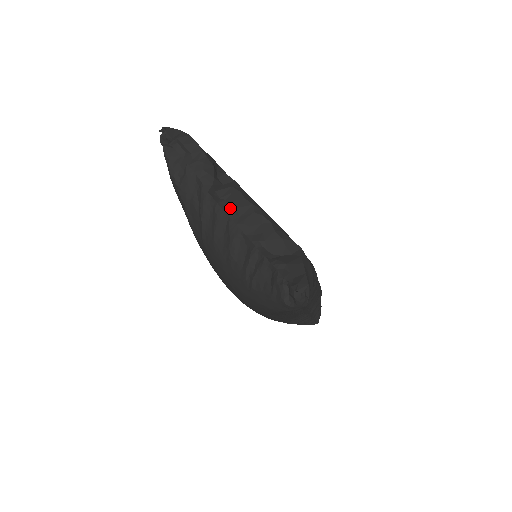
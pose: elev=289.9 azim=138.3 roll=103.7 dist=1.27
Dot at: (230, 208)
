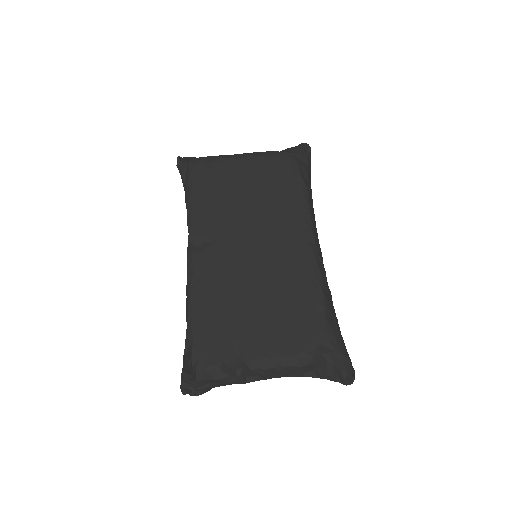
Dot at: (266, 378)
